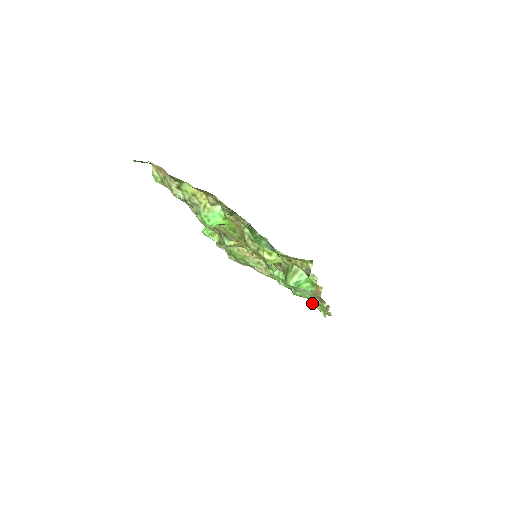
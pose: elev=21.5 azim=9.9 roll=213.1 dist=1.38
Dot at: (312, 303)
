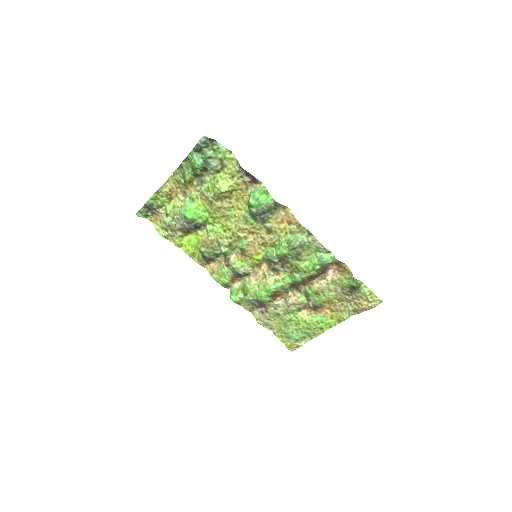
Dot at: (351, 298)
